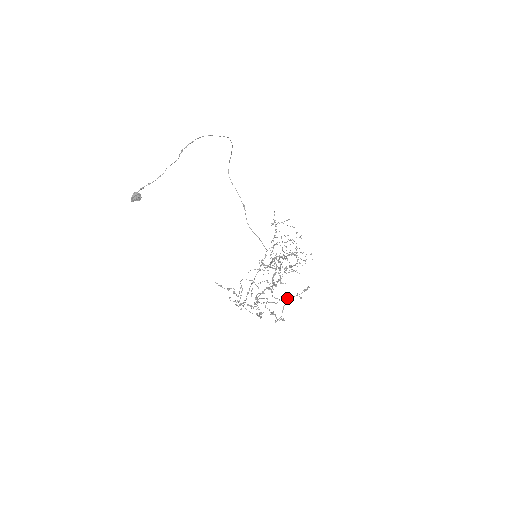
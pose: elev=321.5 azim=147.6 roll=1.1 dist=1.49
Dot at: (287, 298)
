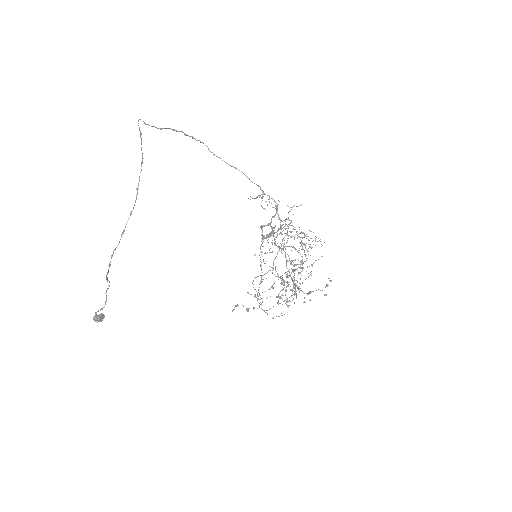
Dot at: occluded
